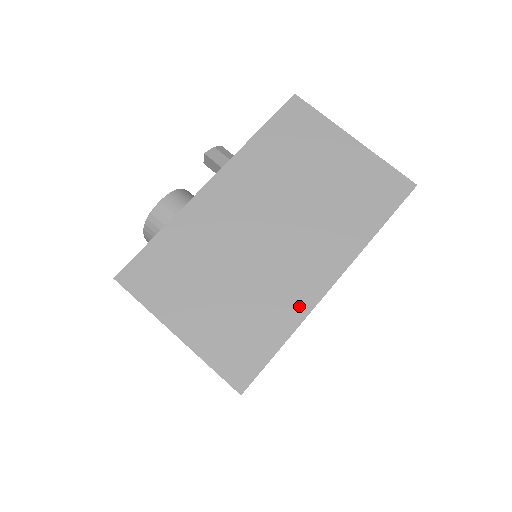
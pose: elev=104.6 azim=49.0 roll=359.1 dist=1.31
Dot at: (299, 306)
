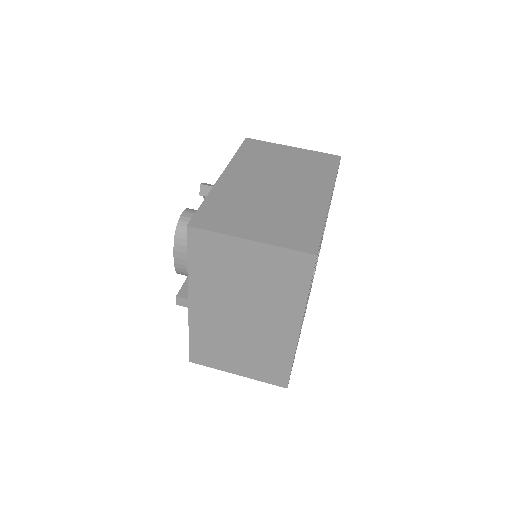
Dot at: (319, 210)
